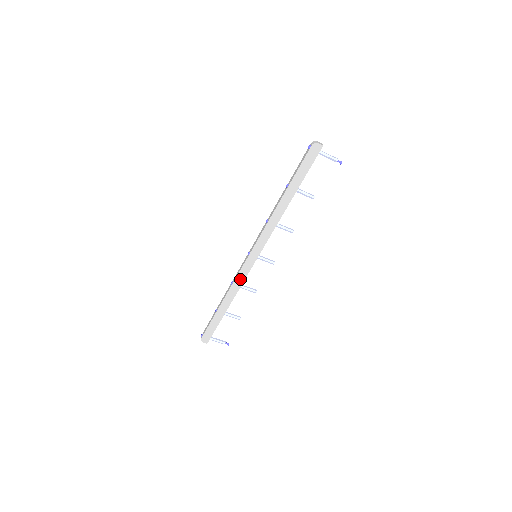
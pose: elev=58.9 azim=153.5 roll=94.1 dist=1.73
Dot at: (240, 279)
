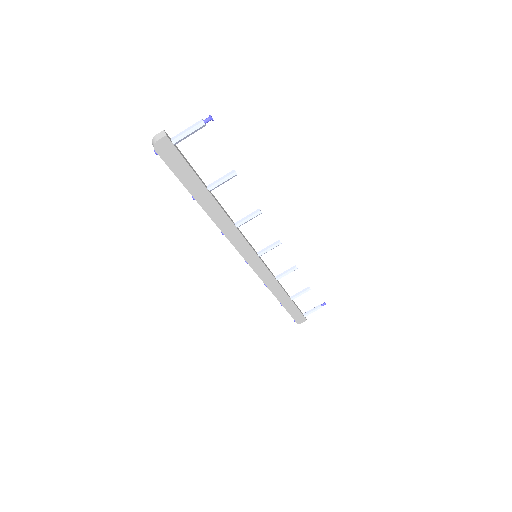
Dot at: (268, 279)
